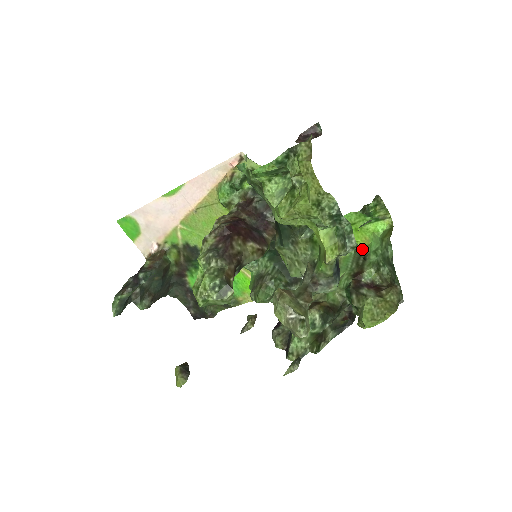
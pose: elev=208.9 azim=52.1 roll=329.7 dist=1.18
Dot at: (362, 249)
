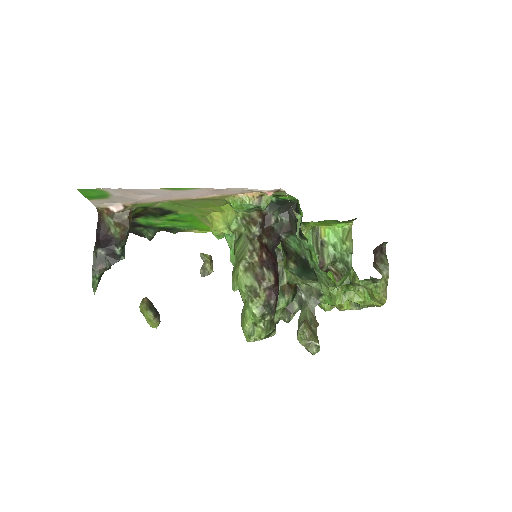
Dot at: occluded
